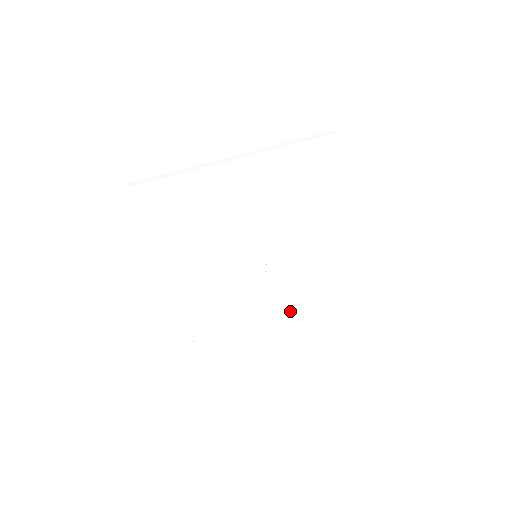
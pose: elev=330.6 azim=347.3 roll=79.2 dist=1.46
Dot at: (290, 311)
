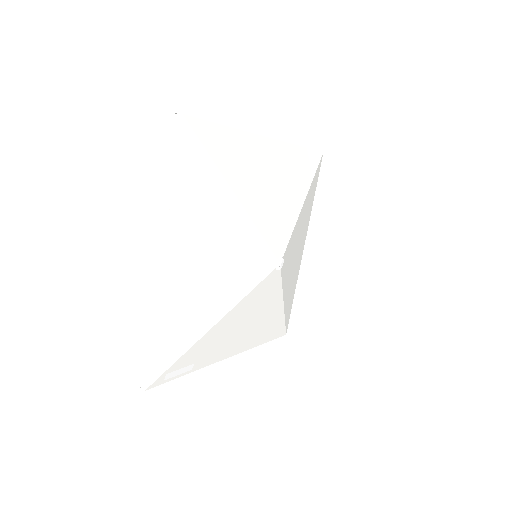
Dot at: (252, 338)
